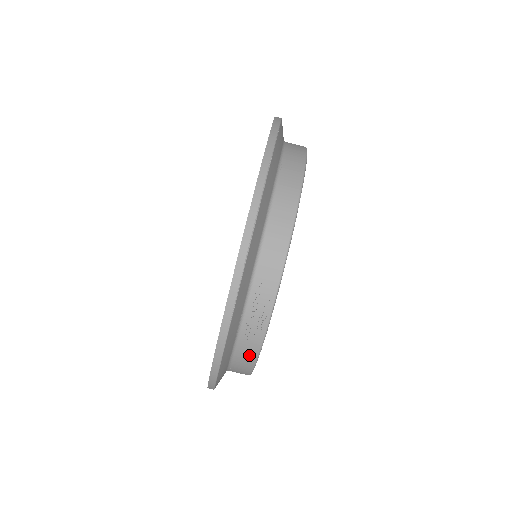
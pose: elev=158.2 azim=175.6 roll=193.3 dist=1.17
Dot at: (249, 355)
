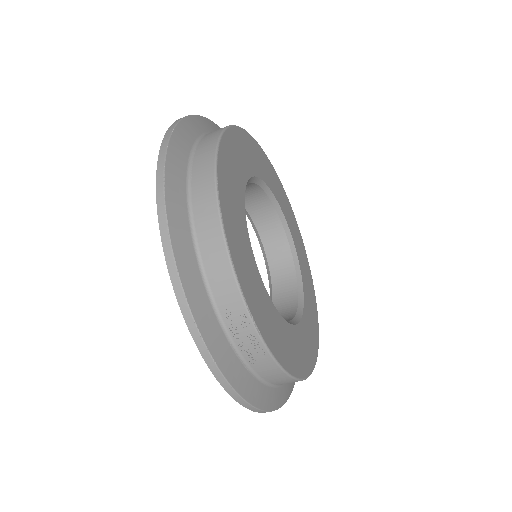
Dot at: (274, 373)
